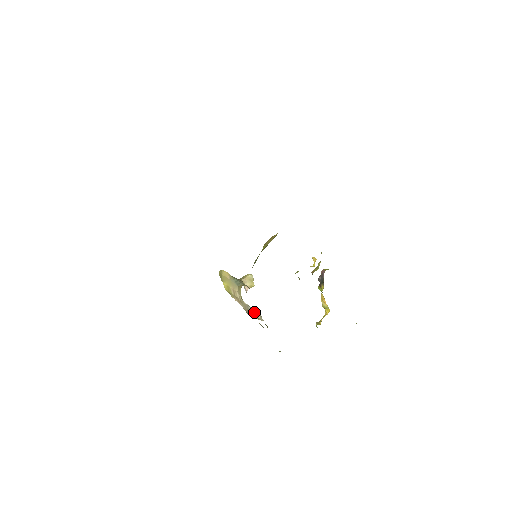
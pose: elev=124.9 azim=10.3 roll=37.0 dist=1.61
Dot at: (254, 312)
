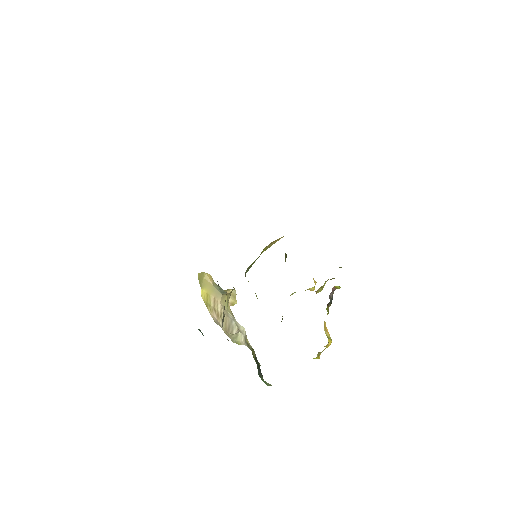
Dot at: (238, 331)
